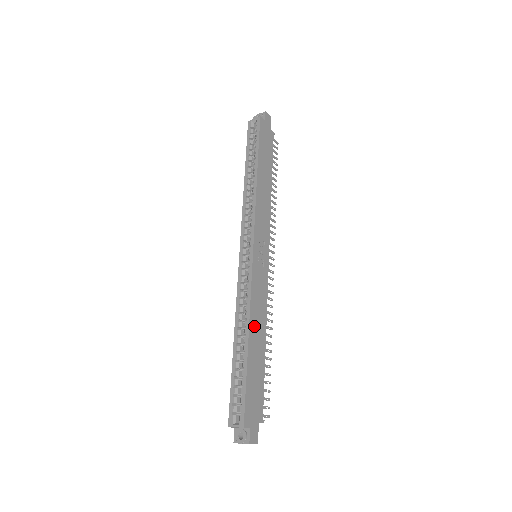
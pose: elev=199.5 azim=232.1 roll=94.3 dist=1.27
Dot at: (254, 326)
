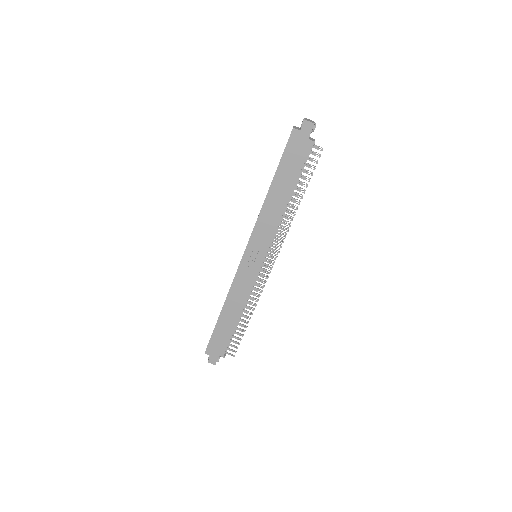
Dot at: (230, 305)
